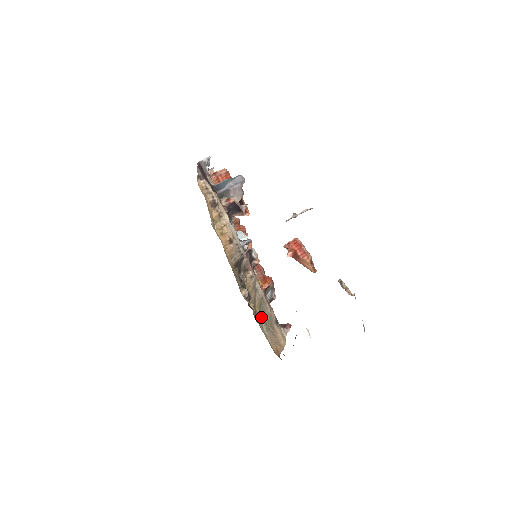
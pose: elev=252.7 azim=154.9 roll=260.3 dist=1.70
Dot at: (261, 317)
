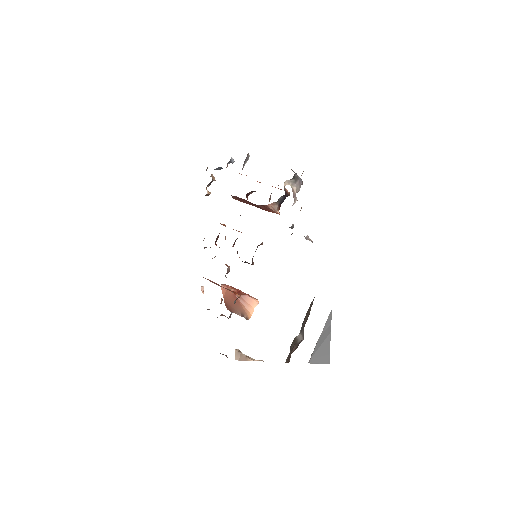
Dot at: occluded
